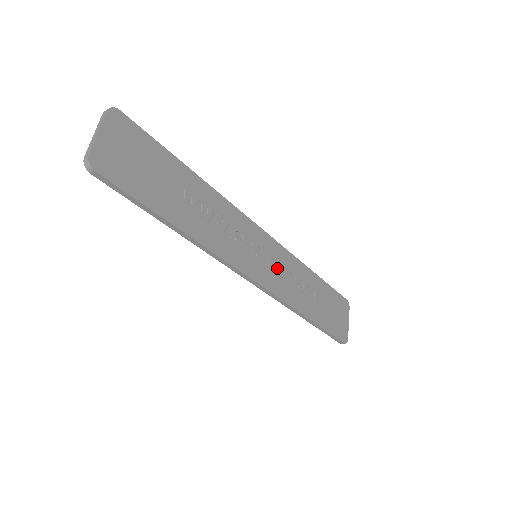
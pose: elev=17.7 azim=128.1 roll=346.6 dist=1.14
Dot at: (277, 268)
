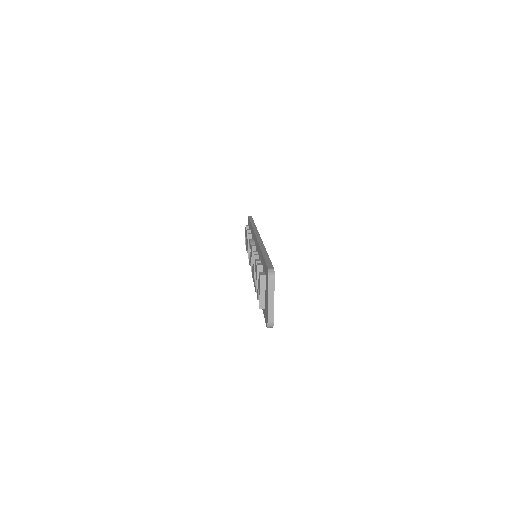
Dot at: occluded
